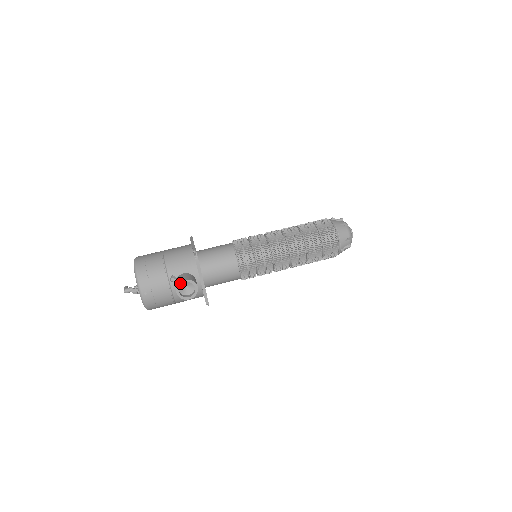
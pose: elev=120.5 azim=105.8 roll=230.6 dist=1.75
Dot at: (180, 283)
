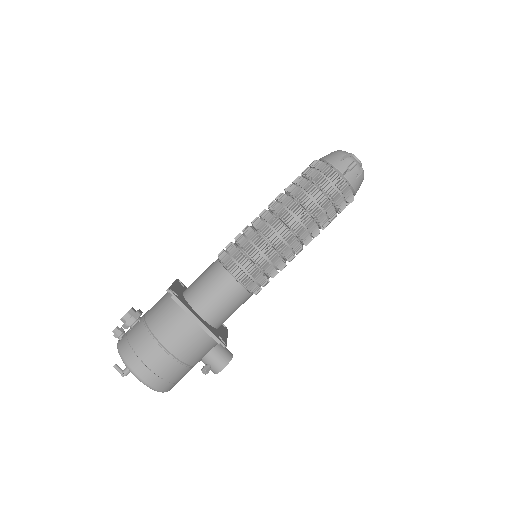
Dot at: occluded
